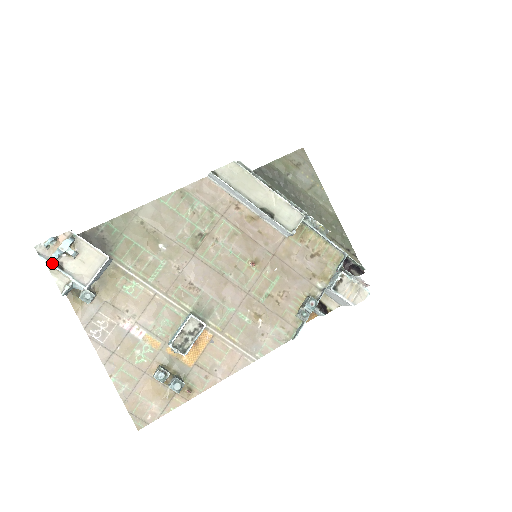
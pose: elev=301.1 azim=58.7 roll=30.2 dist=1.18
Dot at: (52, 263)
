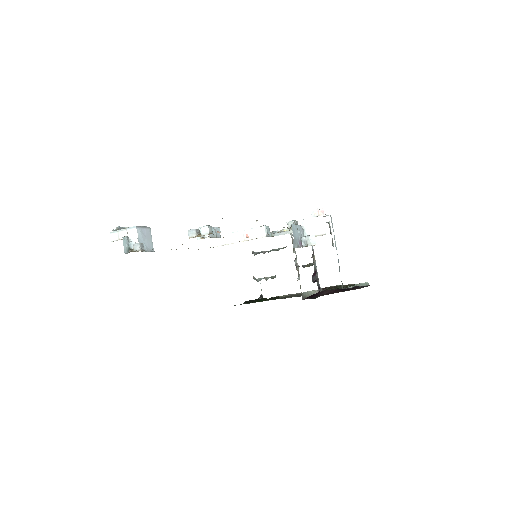
Dot at: (117, 231)
